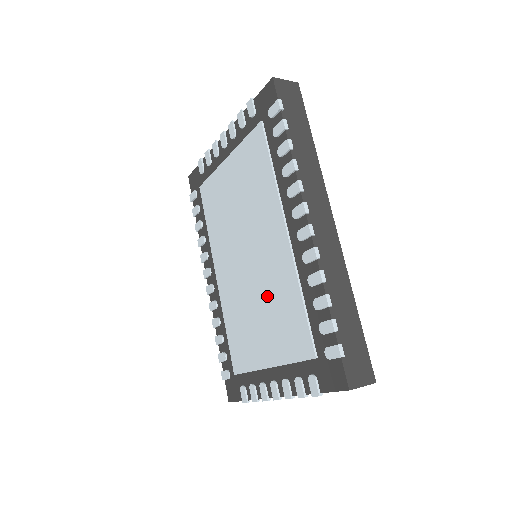
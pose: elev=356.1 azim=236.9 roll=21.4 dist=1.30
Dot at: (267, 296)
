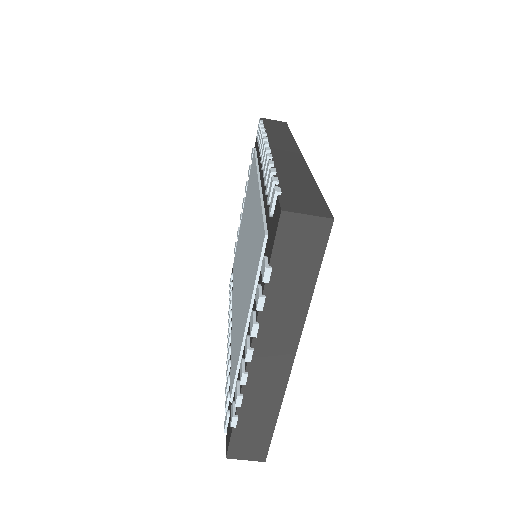
Dot at: (249, 257)
